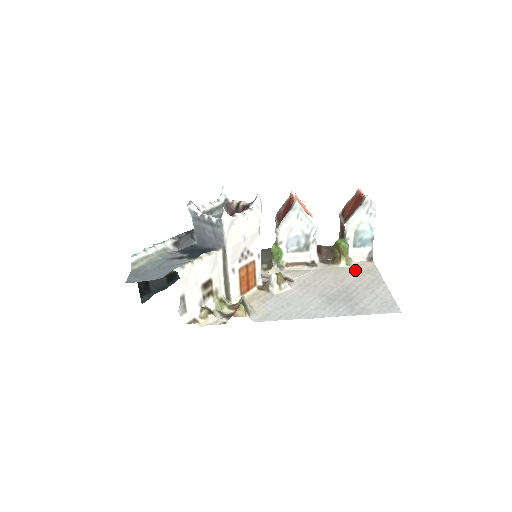
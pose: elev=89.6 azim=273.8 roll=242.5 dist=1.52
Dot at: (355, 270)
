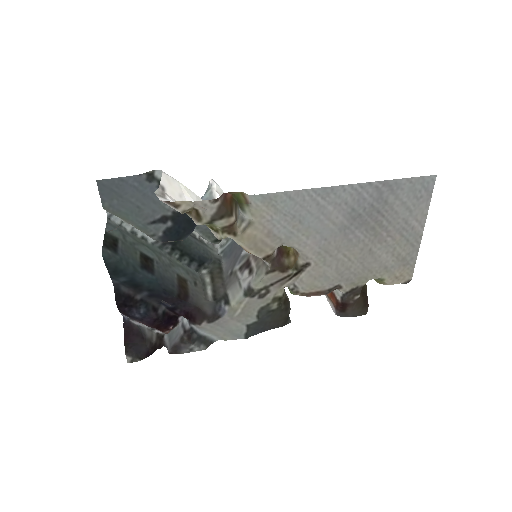
Dot at: (388, 268)
